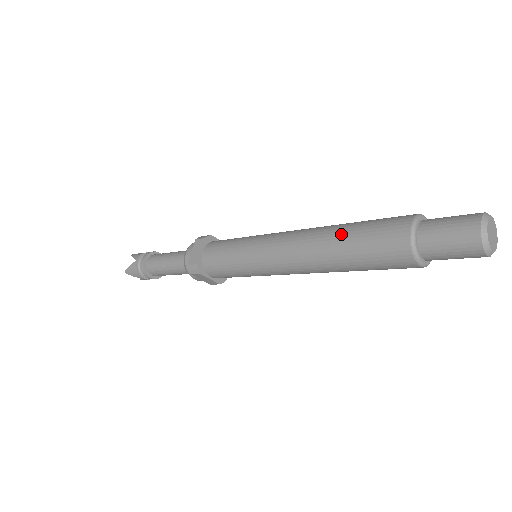
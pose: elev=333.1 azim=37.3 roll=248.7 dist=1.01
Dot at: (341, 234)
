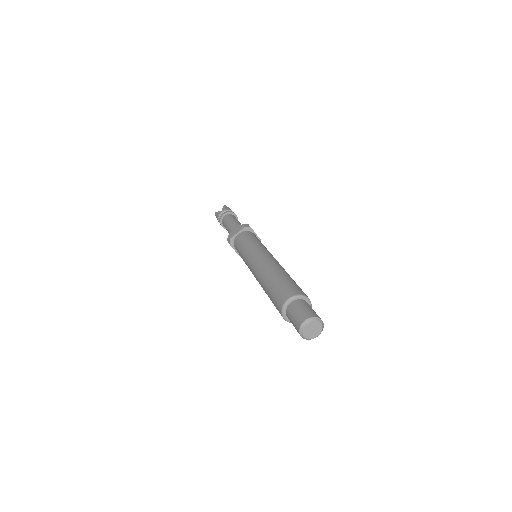
Dot at: (274, 277)
